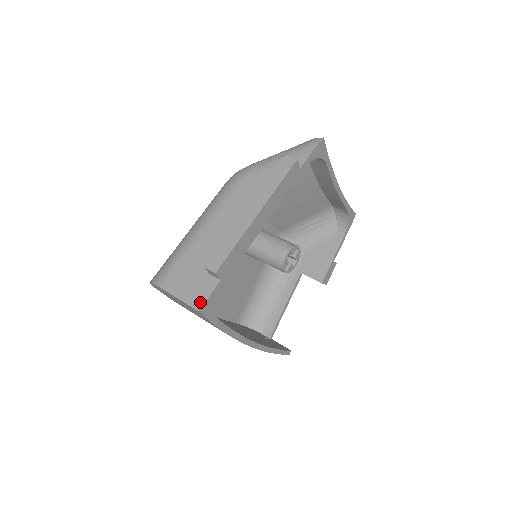
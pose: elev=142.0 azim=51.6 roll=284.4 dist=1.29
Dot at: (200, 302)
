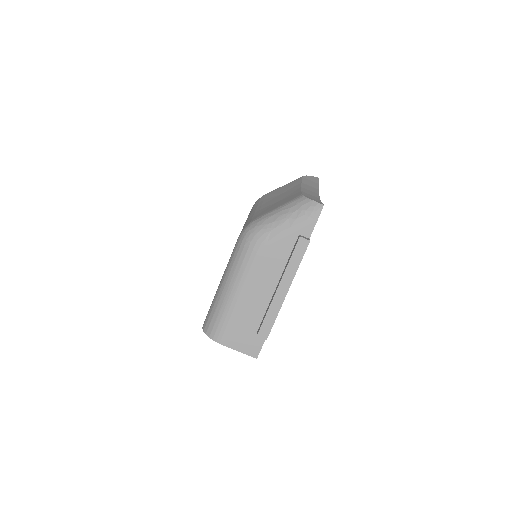
Dot at: (256, 353)
